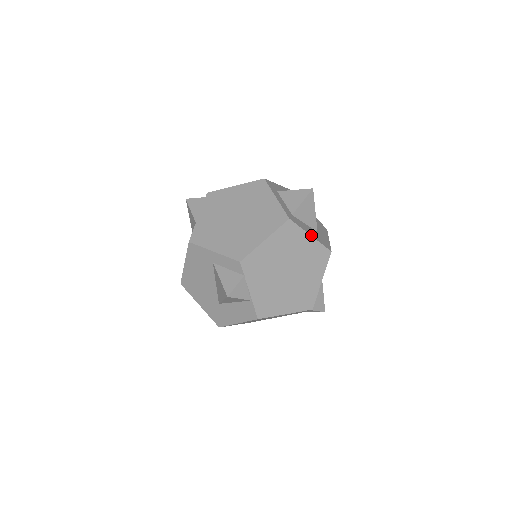
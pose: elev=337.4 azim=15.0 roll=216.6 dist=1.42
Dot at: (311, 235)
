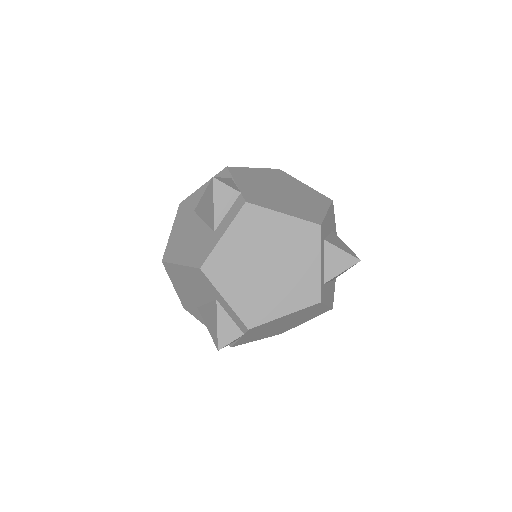
Dot at: (327, 304)
